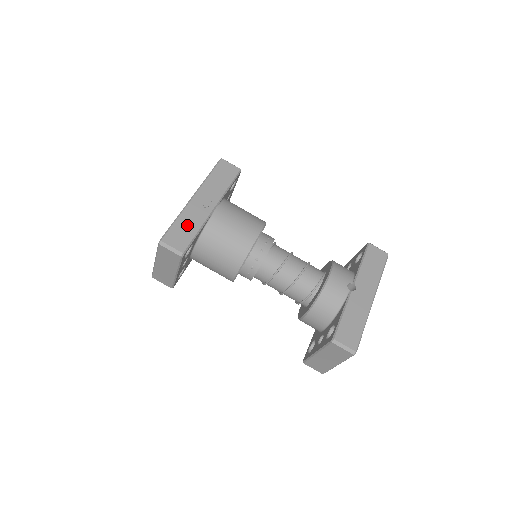
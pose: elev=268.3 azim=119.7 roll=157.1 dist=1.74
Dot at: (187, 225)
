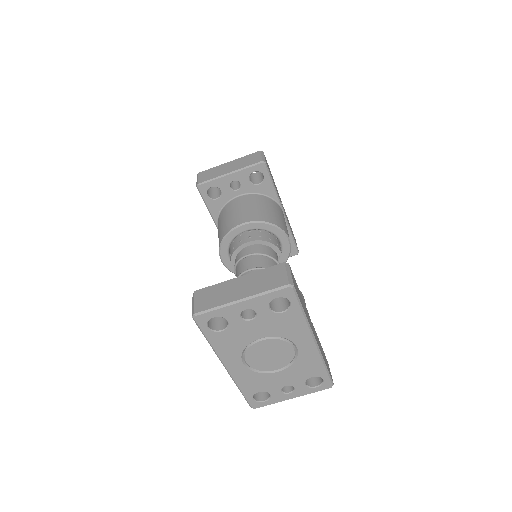
Dot at: (273, 180)
